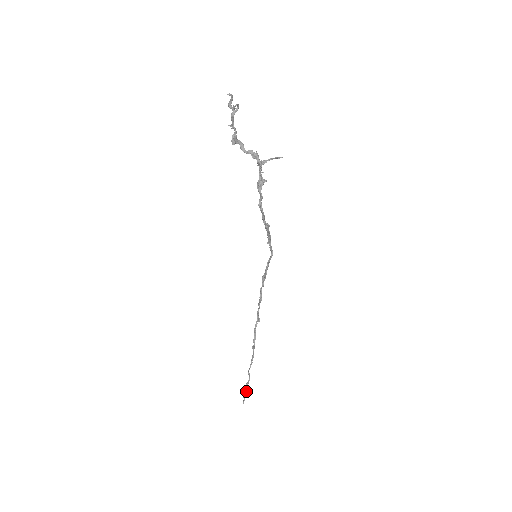
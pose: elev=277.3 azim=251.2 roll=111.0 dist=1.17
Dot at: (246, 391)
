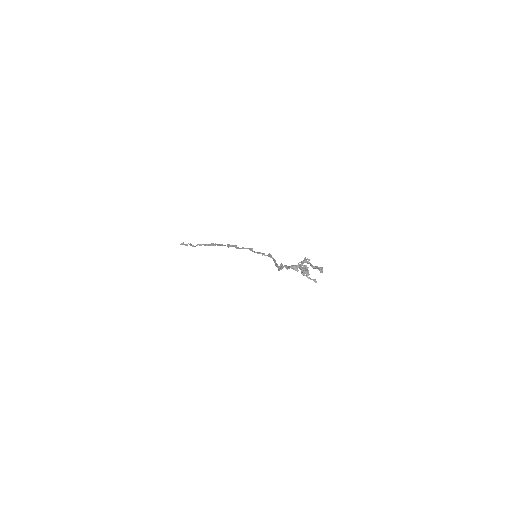
Dot at: (187, 245)
